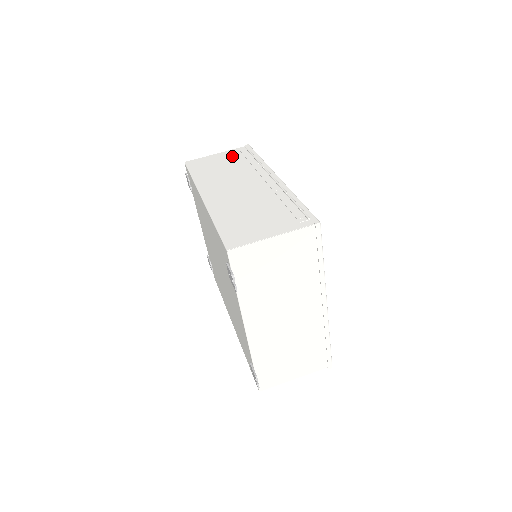
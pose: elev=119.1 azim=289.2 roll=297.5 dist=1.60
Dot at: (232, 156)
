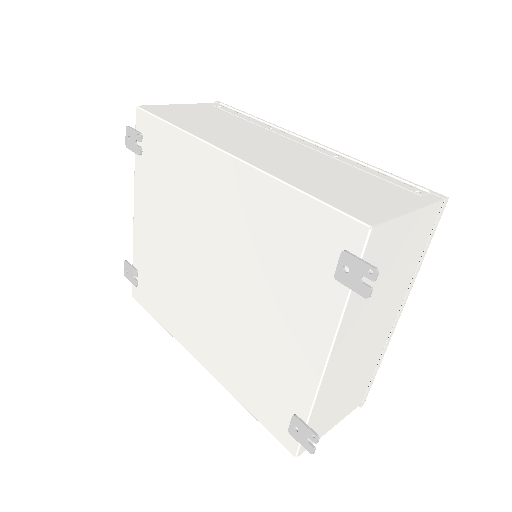
Dot at: (211, 110)
